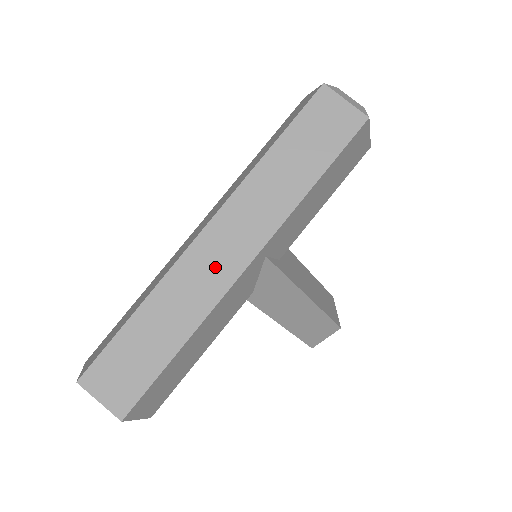
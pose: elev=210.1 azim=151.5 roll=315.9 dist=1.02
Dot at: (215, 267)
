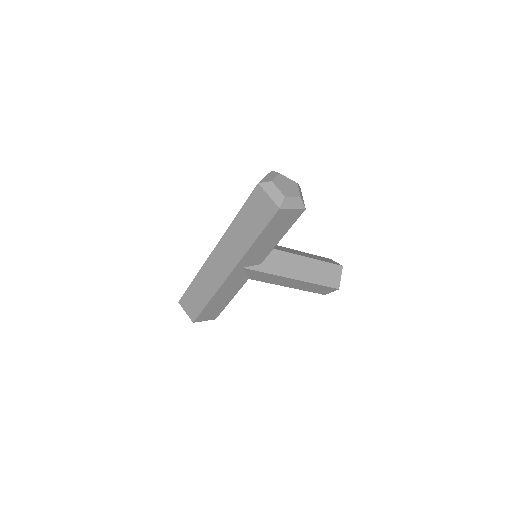
Dot at: (218, 271)
